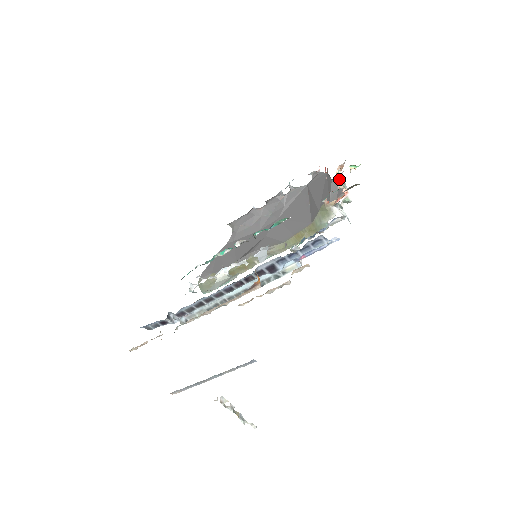
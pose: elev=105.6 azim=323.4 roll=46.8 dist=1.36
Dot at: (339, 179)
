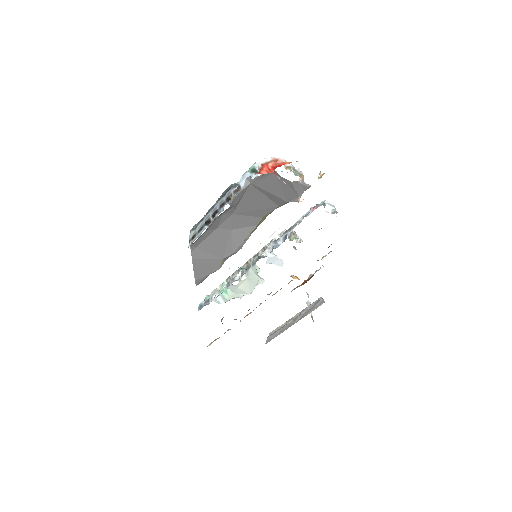
Dot at: occluded
